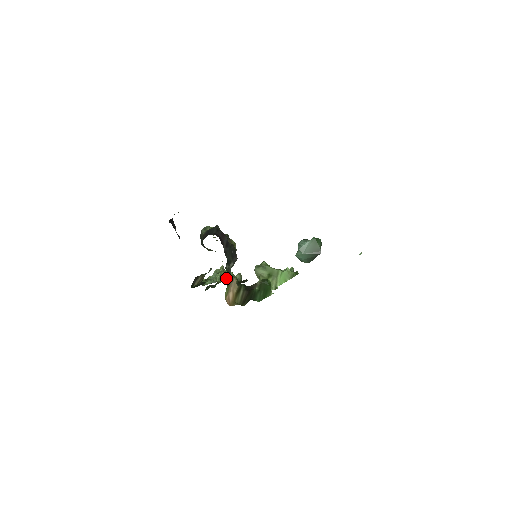
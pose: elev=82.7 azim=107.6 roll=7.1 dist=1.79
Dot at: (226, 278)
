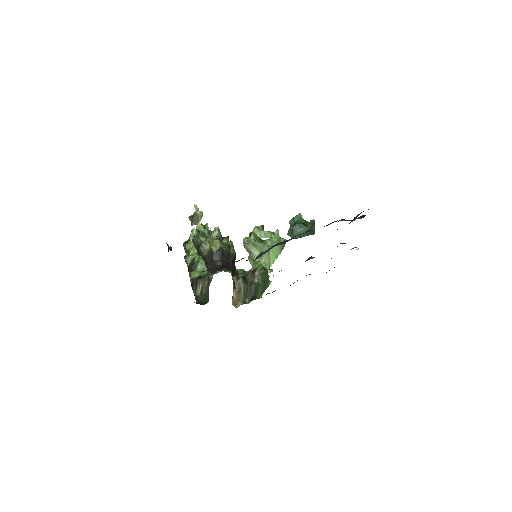
Dot at: occluded
